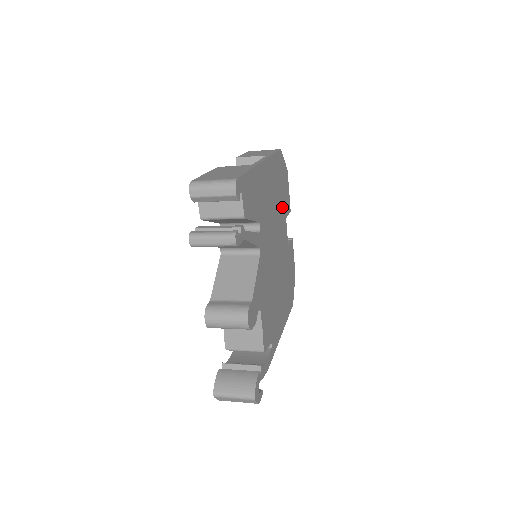
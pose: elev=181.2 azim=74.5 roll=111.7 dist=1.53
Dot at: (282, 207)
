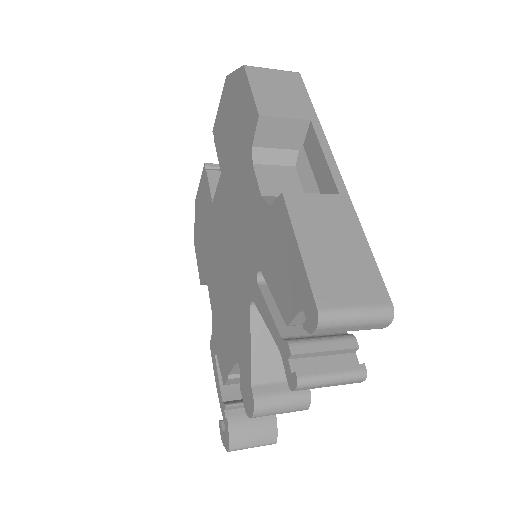
Dot at: occluded
